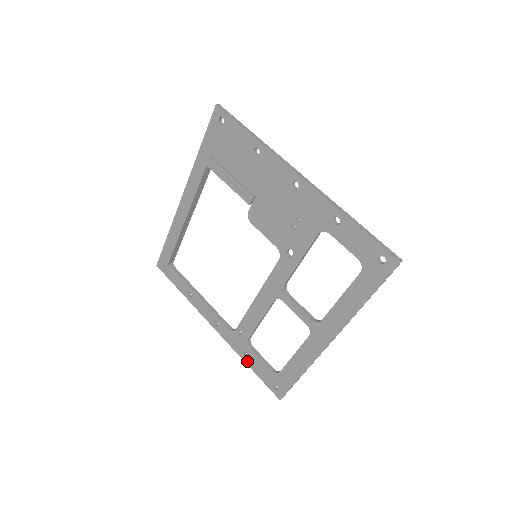
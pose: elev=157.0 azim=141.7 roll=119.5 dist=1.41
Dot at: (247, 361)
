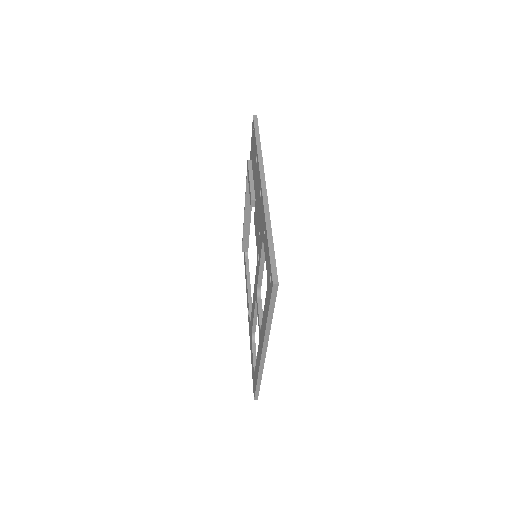
Dot at: (251, 354)
